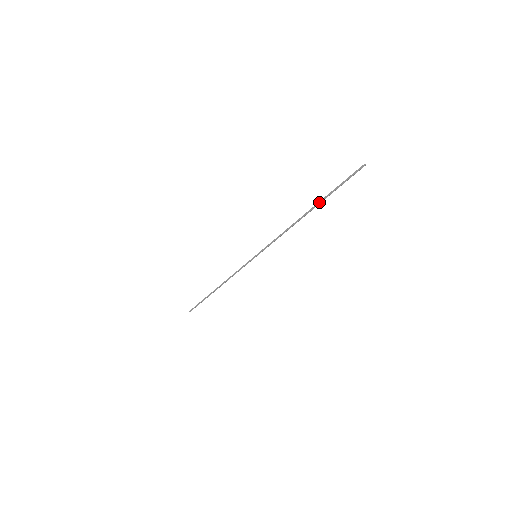
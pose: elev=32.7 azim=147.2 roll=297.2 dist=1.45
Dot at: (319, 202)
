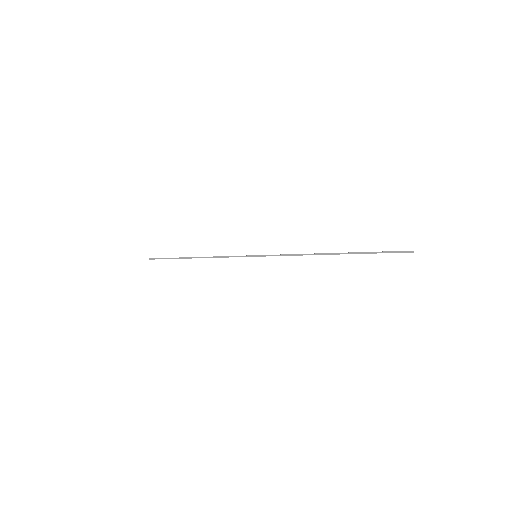
Dot at: (350, 253)
